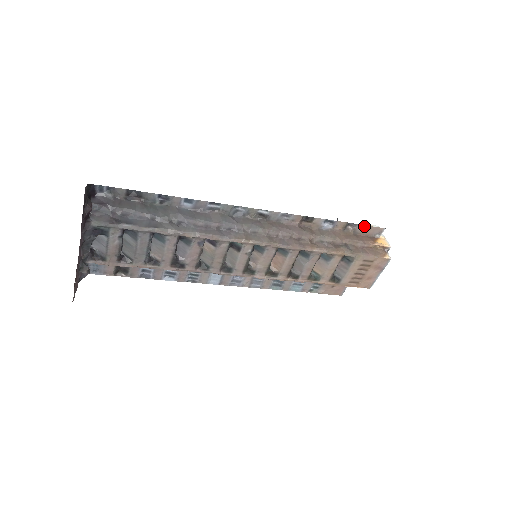
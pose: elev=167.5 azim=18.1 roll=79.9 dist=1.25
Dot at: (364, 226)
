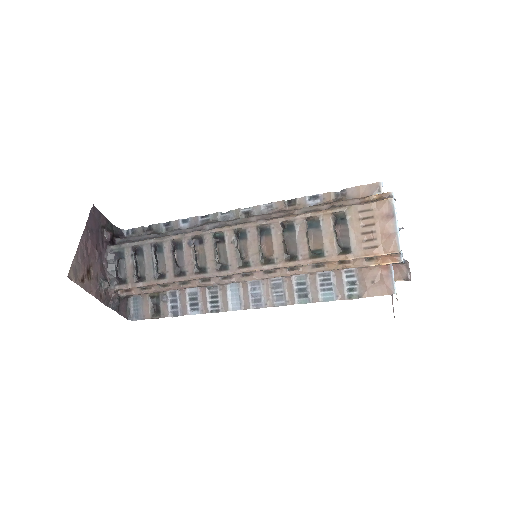
Dot at: (354, 188)
